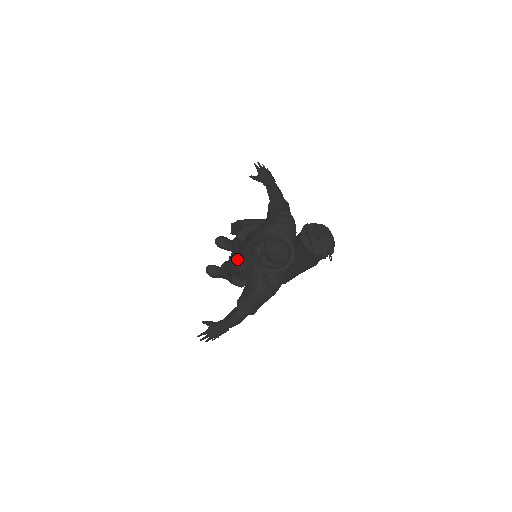
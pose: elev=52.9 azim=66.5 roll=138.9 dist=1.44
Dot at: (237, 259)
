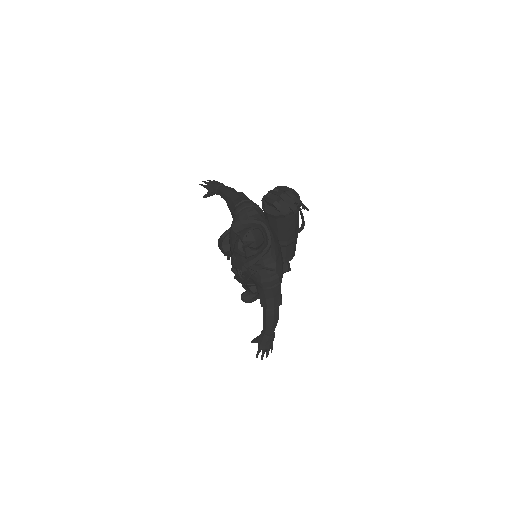
Dot at: occluded
